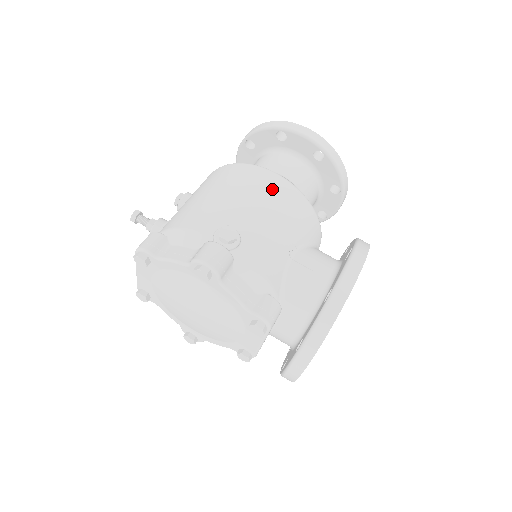
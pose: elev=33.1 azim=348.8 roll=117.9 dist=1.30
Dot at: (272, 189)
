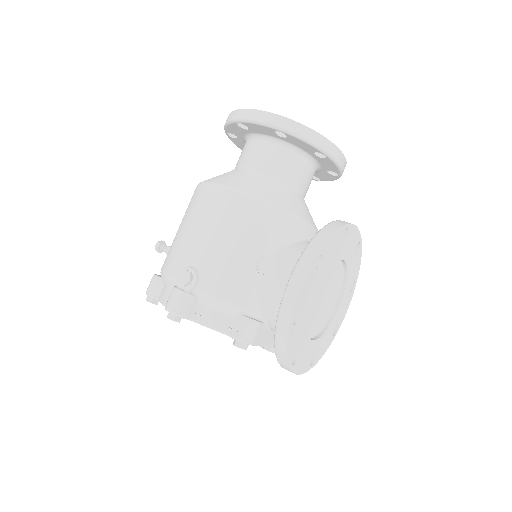
Dot at: (224, 209)
